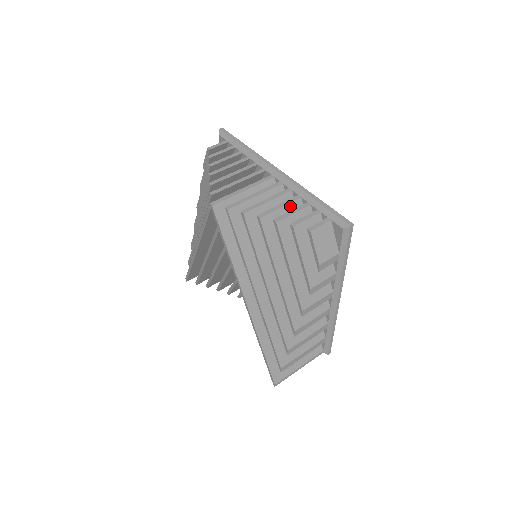
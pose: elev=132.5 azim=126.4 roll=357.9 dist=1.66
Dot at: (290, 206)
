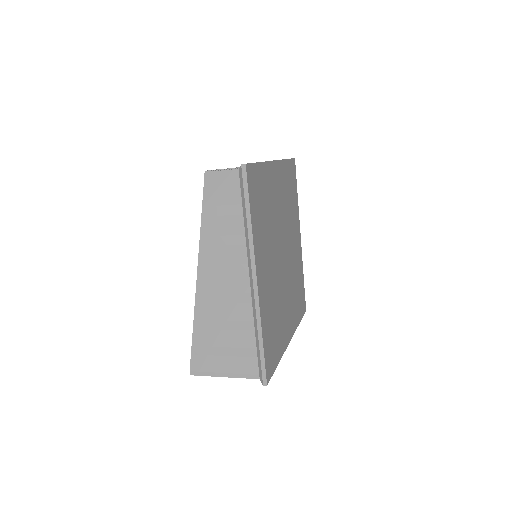
Dot at: occluded
